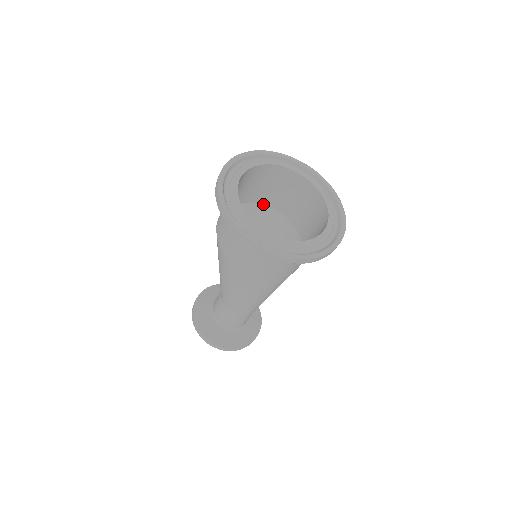
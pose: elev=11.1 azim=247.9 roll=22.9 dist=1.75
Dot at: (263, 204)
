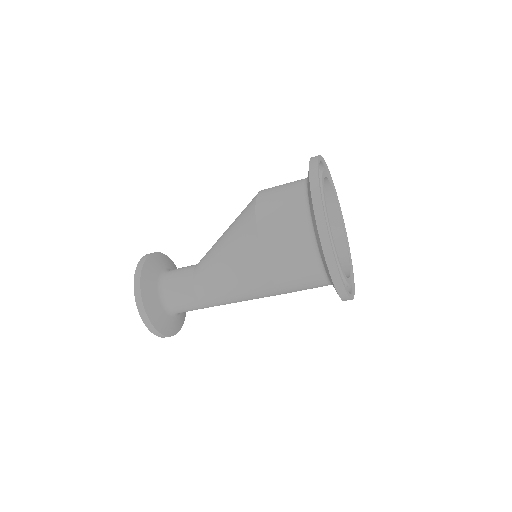
Dot at: occluded
